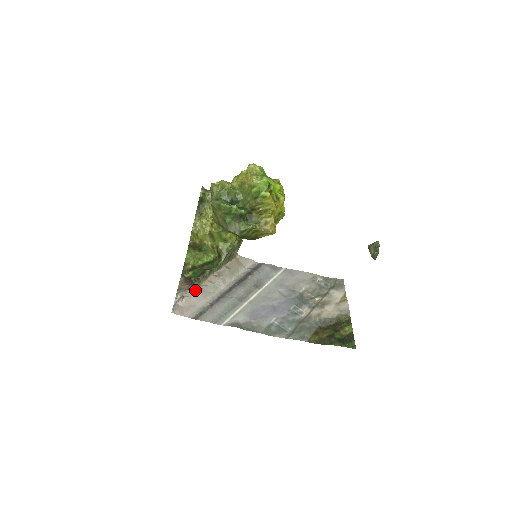
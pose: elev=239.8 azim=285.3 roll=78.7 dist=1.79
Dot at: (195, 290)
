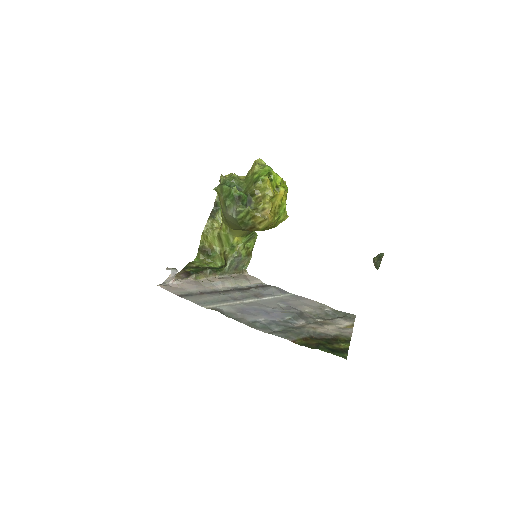
Dot at: (190, 281)
